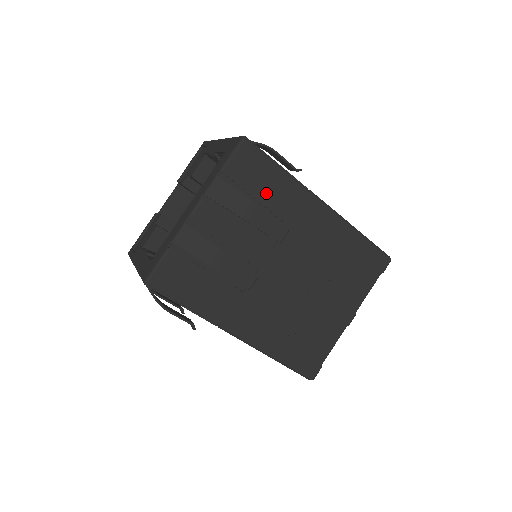
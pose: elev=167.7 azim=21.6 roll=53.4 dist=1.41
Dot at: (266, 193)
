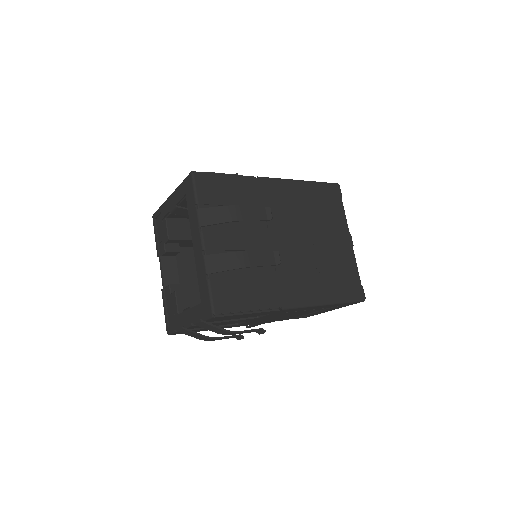
Dot at: (235, 198)
